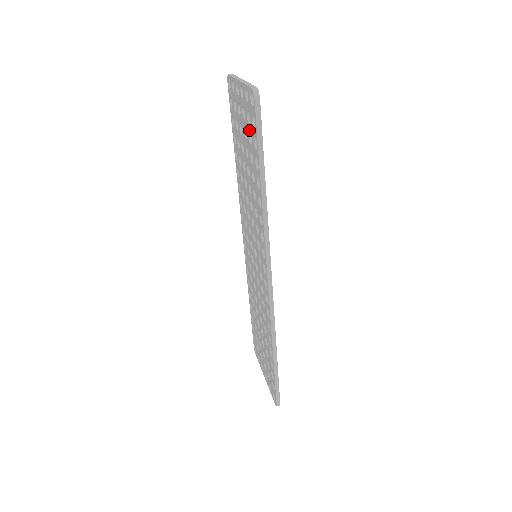
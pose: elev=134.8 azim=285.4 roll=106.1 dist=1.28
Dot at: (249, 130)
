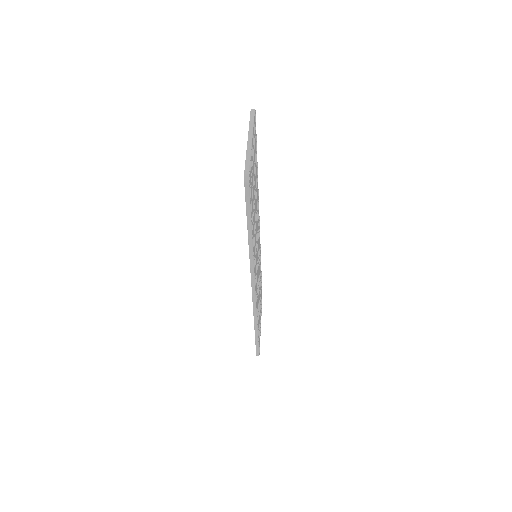
Dot at: occluded
